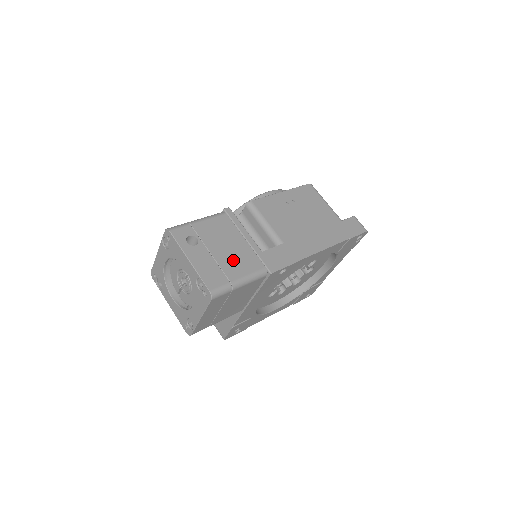
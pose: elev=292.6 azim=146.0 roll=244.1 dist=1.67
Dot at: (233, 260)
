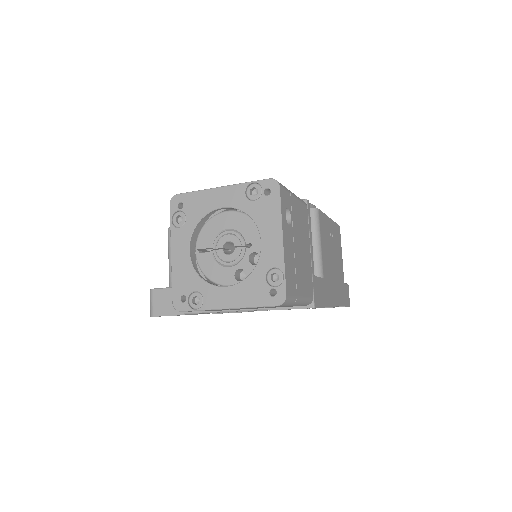
Dot at: (302, 269)
